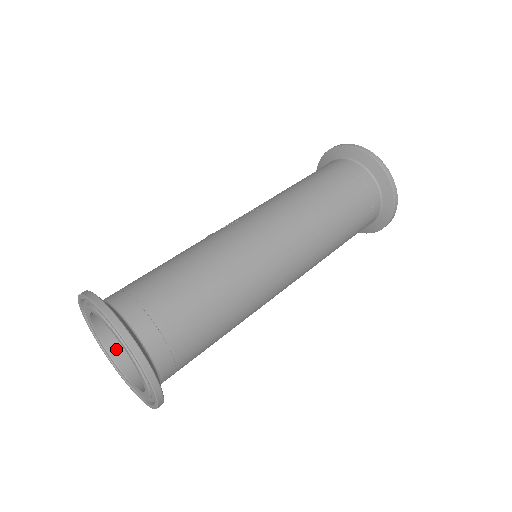
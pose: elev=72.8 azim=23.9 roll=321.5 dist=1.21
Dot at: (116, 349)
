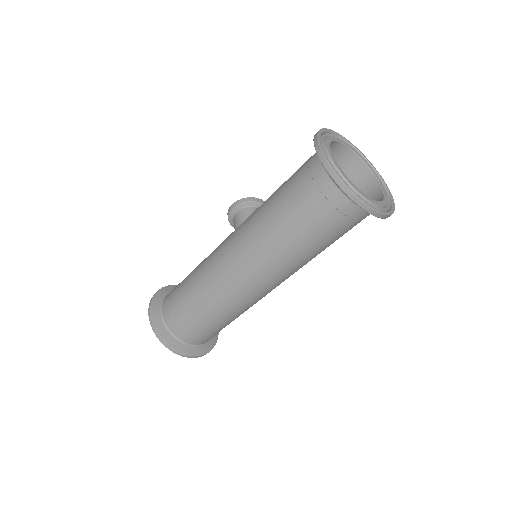
Dot at: occluded
